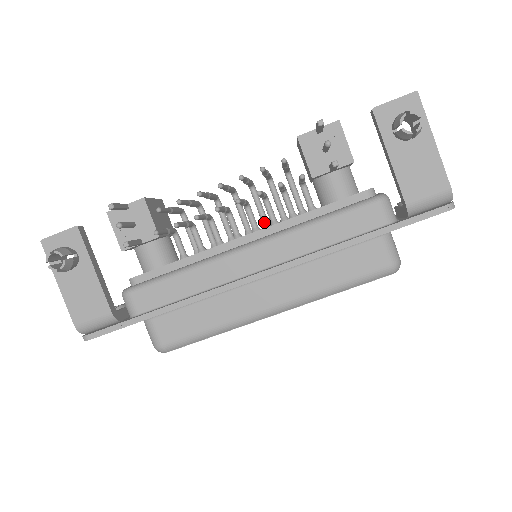
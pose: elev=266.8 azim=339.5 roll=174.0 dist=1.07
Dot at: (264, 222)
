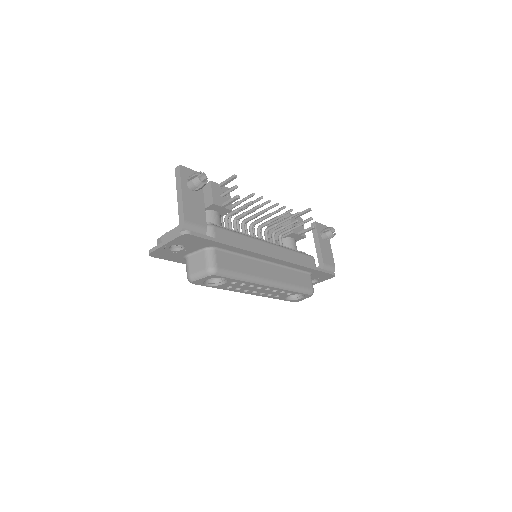
Dot at: occluded
